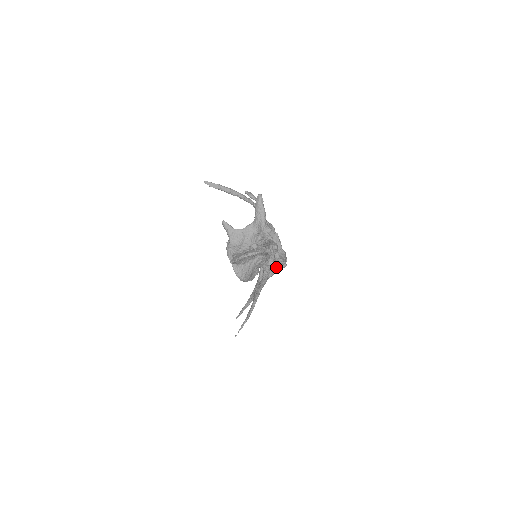
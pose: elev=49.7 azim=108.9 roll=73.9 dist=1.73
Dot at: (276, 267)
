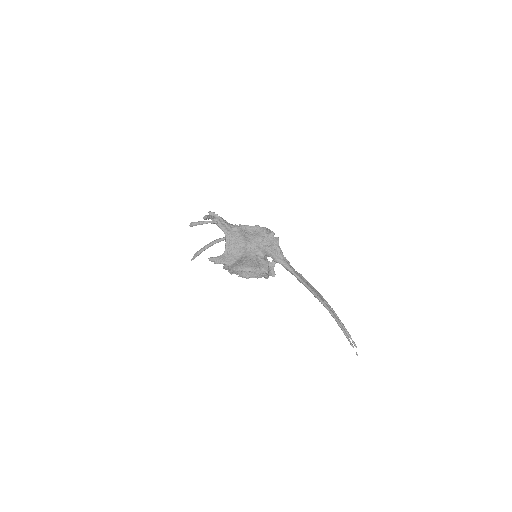
Dot at: (270, 242)
